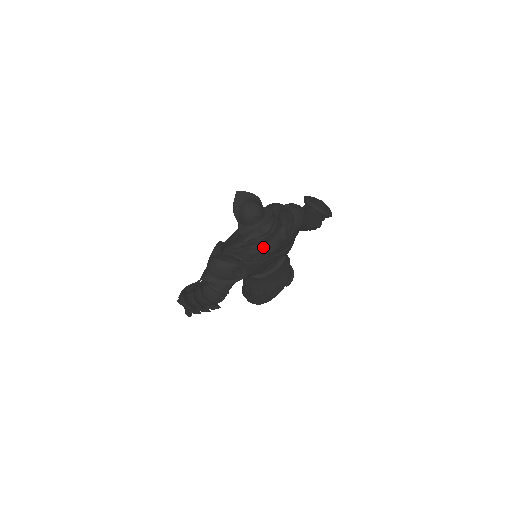
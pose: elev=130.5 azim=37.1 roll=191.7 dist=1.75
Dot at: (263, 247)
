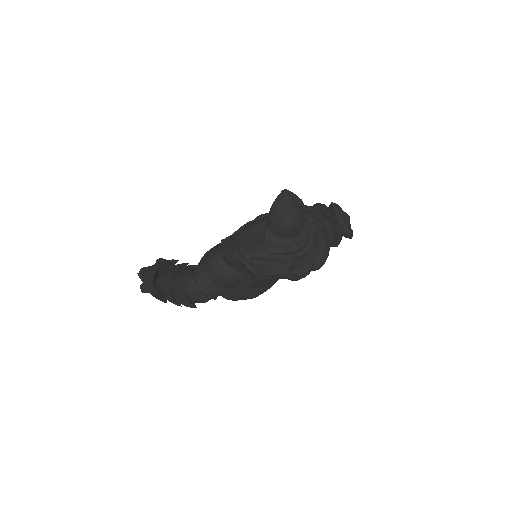
Dot at: (291, 273)
